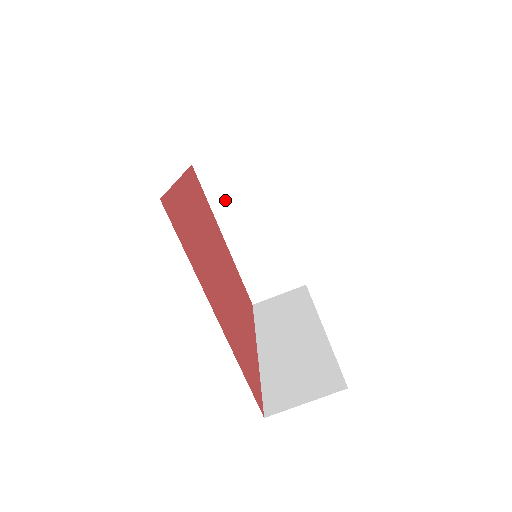
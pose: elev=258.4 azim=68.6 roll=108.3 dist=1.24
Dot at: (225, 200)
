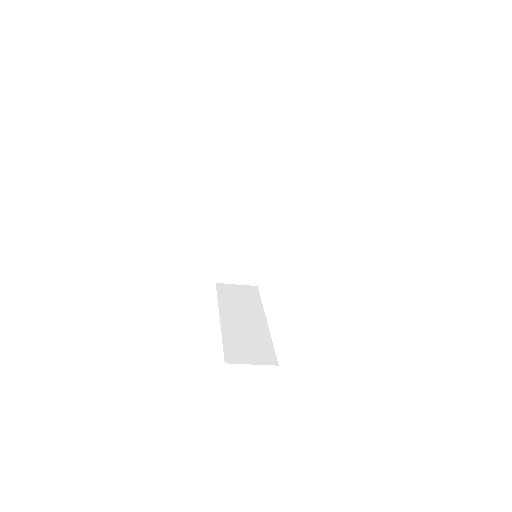
Dot at: occluded
